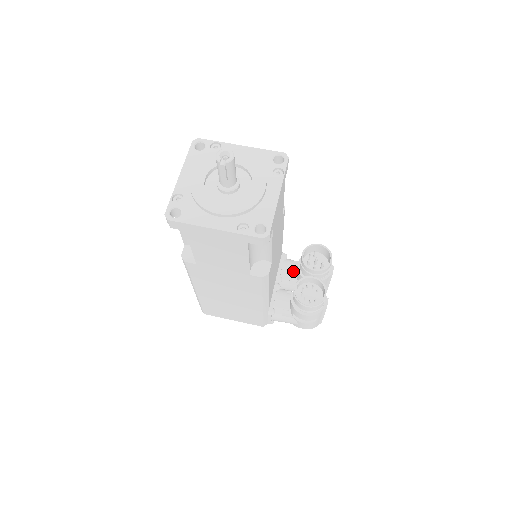
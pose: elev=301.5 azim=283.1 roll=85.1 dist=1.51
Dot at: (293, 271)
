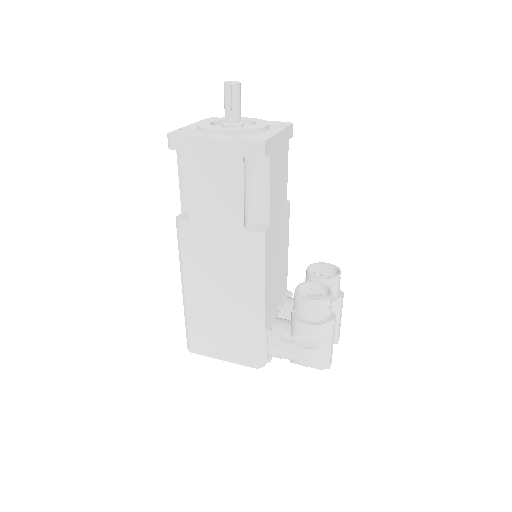
Dot at: occluded
